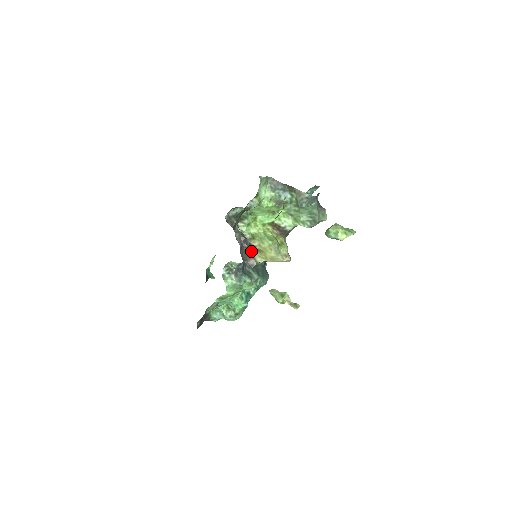
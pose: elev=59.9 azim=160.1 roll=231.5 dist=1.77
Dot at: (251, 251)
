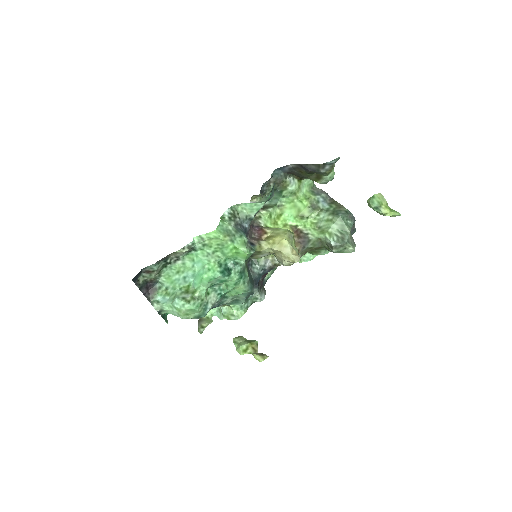
Dot at: (258, 237)
